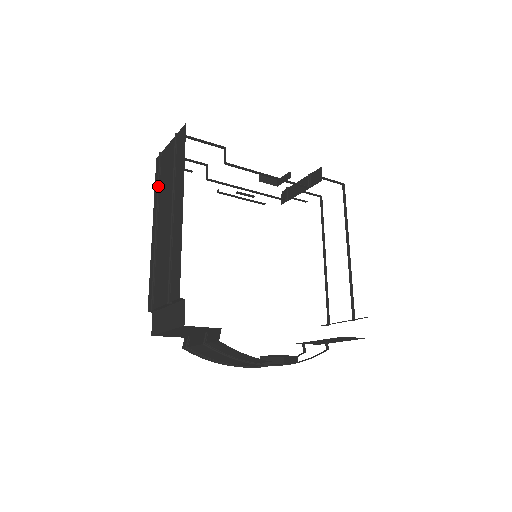
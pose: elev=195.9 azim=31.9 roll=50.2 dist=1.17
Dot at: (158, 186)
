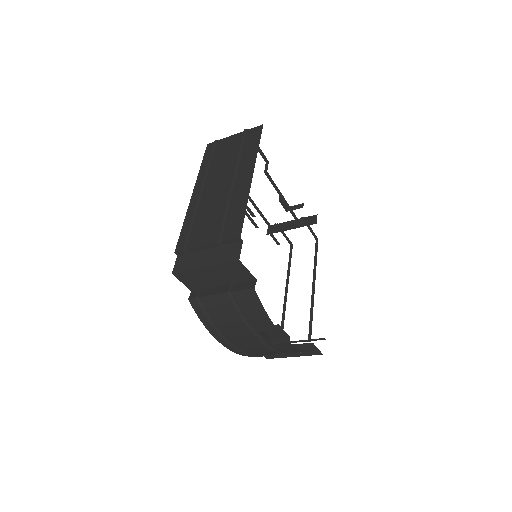
Dot at: (209, 162)
